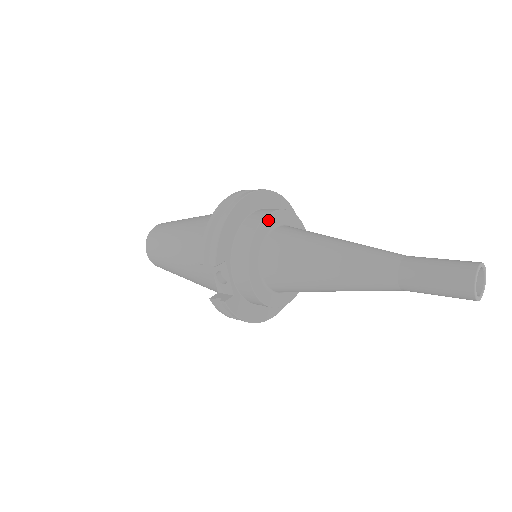
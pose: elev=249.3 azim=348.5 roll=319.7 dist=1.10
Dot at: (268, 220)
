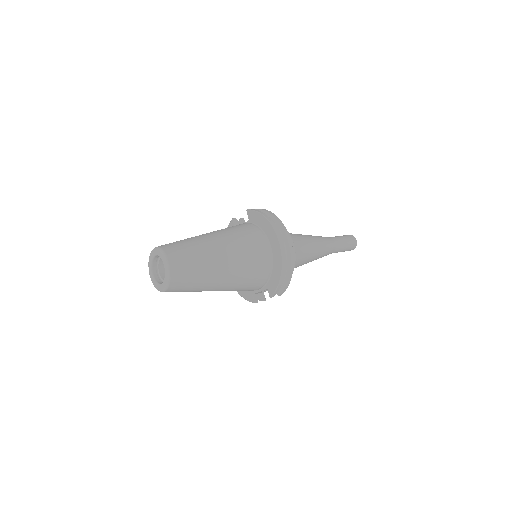
Dot at: (293, 250)
